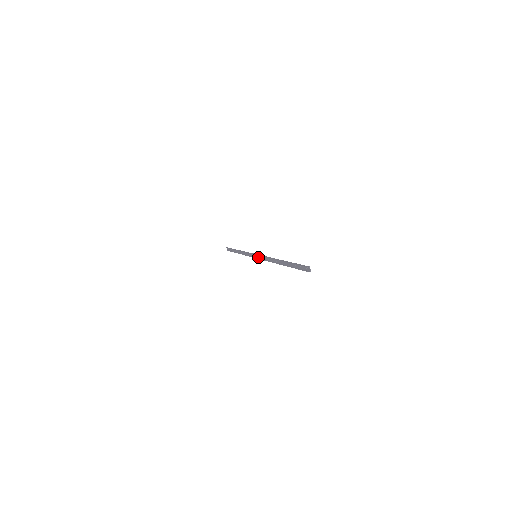
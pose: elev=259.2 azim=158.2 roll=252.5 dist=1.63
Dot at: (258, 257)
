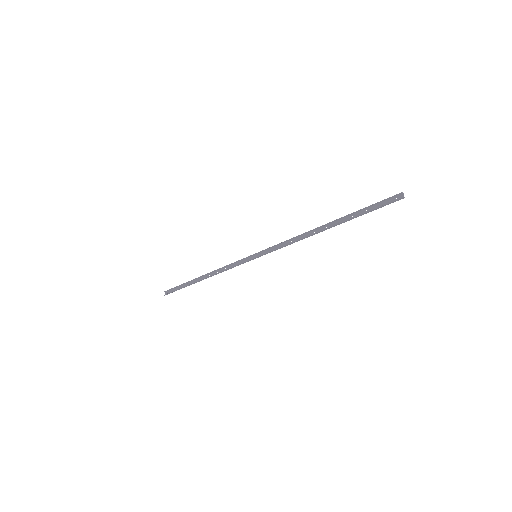
Dot at: (262, 254)
